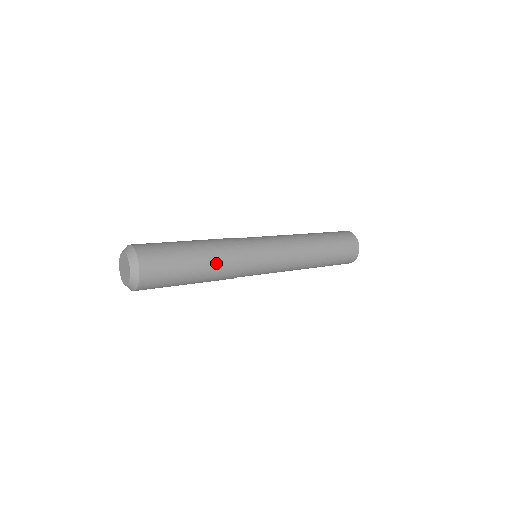
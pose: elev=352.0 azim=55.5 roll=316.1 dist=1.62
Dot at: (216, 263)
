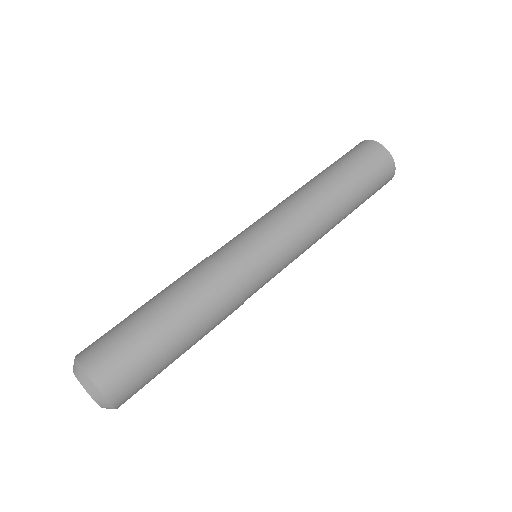
Dot at: occluded
